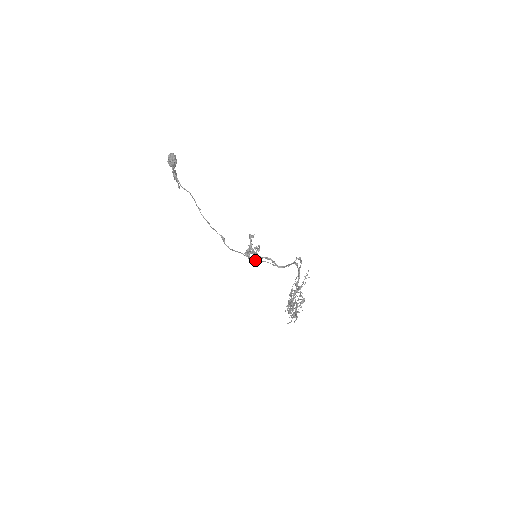
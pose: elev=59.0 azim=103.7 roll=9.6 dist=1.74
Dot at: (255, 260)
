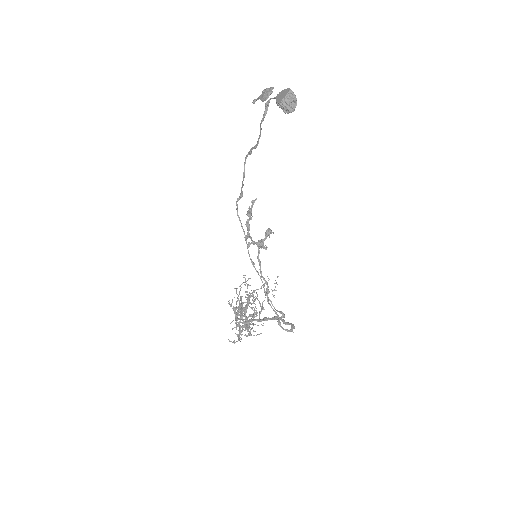
Dot at: (252, 262)
